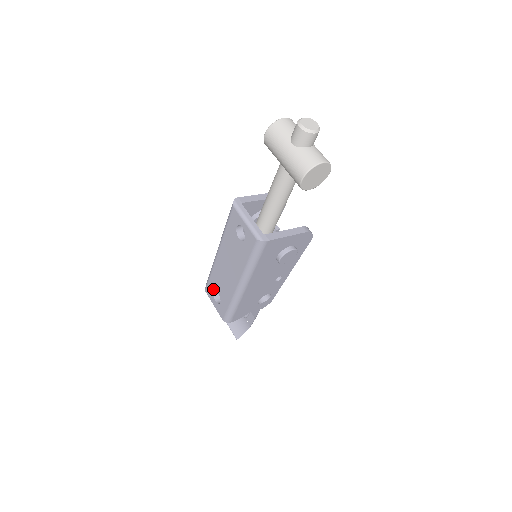
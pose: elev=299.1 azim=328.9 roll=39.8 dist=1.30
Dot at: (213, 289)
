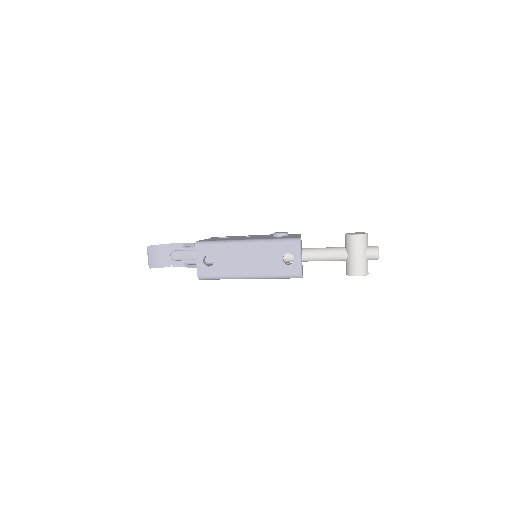
Dot at: (210, 254)
